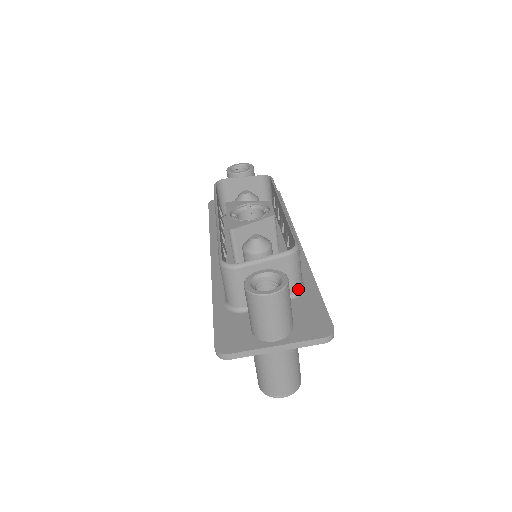
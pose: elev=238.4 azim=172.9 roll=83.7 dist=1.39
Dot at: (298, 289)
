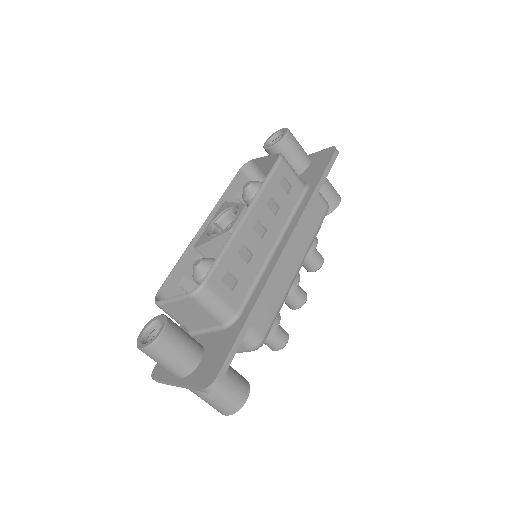
Dot at: (226, 321)
